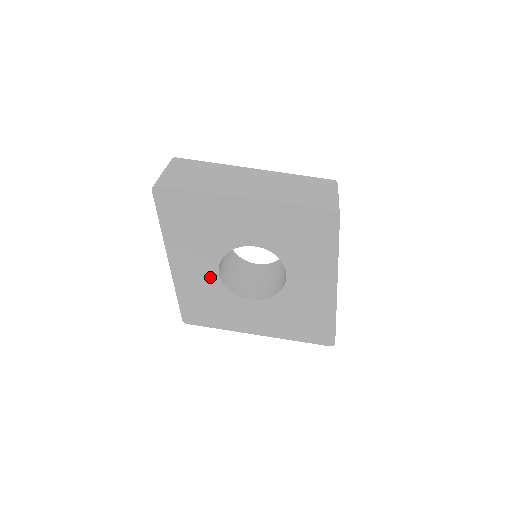
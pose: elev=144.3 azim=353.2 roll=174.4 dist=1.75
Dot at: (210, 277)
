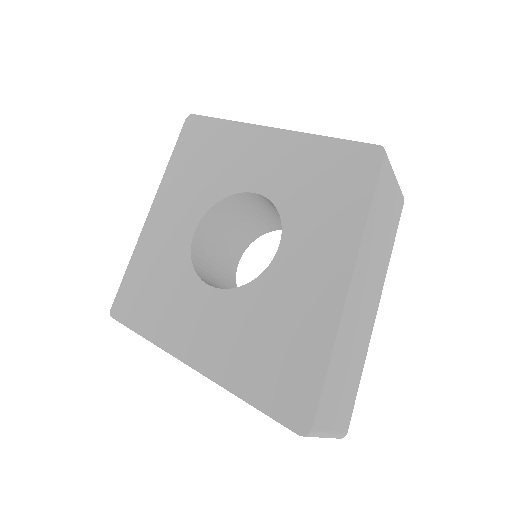
Dot at: (182, 237)
